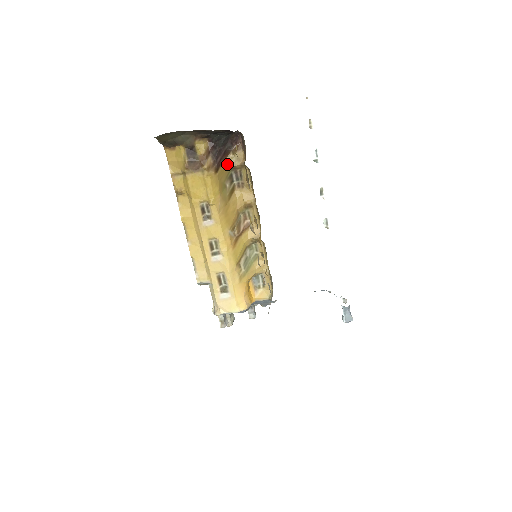
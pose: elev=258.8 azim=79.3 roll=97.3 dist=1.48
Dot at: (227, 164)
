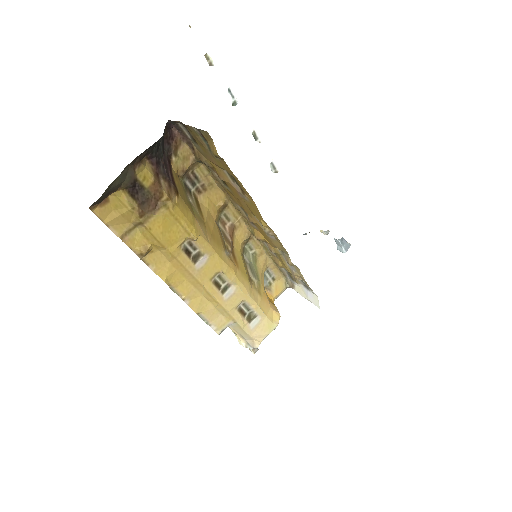
Dot at: (175, 174)
